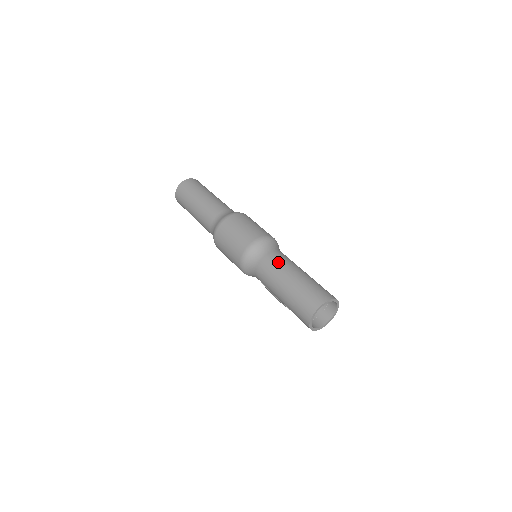
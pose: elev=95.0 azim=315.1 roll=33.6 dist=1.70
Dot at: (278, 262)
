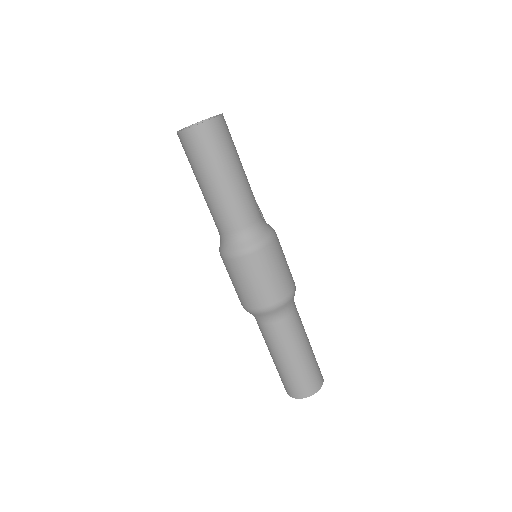
Dot at: (291, 335)
